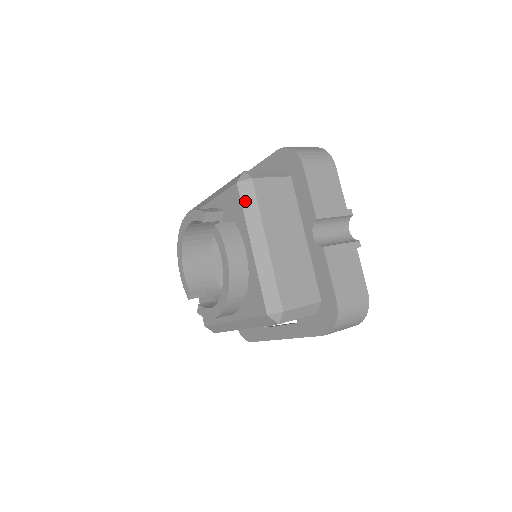
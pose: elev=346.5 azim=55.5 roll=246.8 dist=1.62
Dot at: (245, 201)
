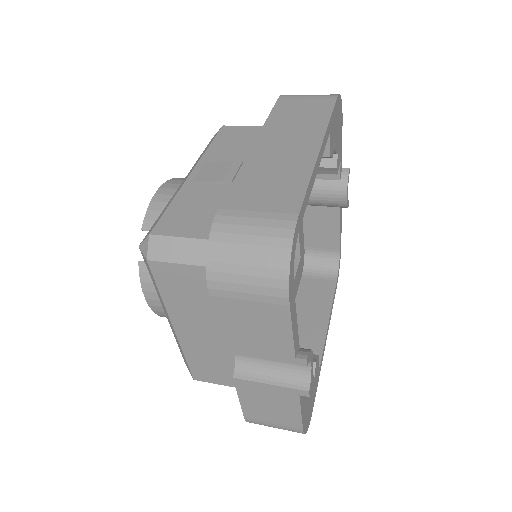
Dot at: (149, 273)
